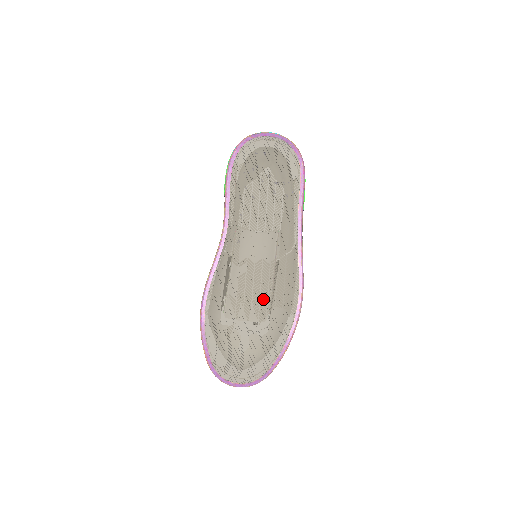
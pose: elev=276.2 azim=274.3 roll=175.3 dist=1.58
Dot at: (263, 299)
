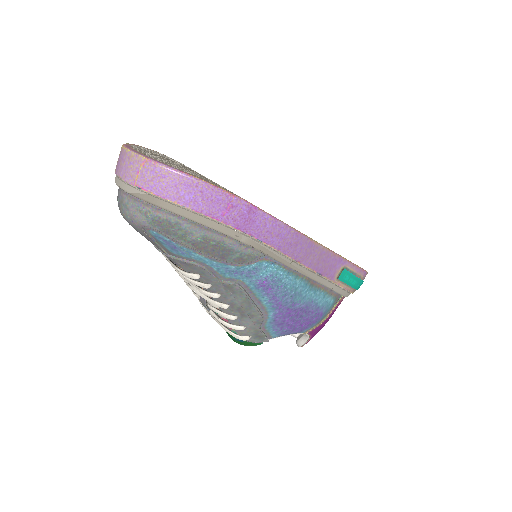
Dot at: occluded
